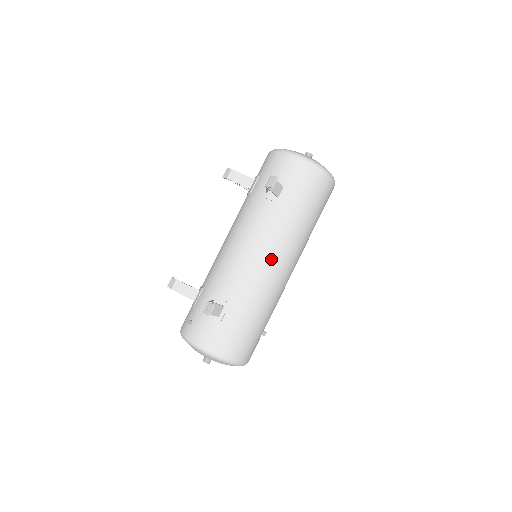
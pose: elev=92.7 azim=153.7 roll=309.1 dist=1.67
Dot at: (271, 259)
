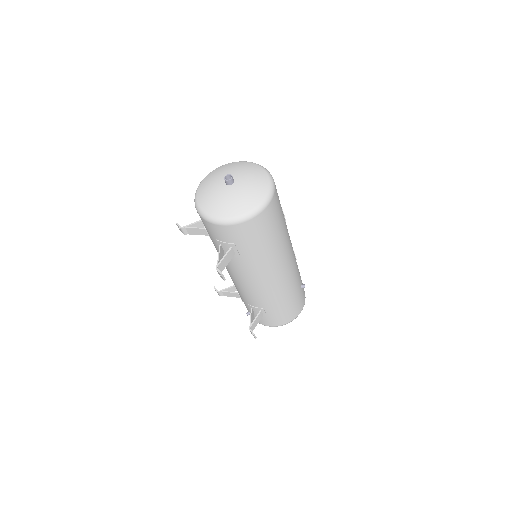
Dot at: (268, 281)
